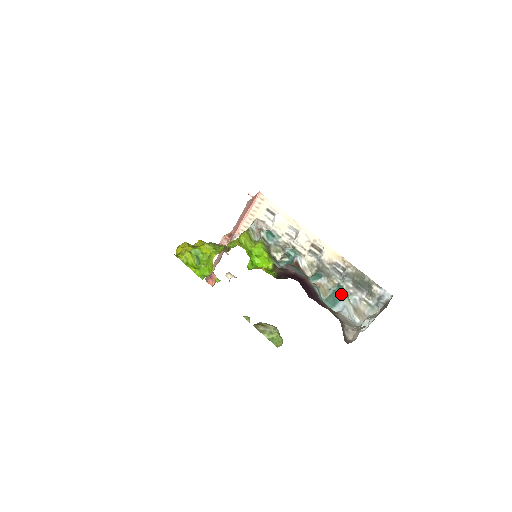
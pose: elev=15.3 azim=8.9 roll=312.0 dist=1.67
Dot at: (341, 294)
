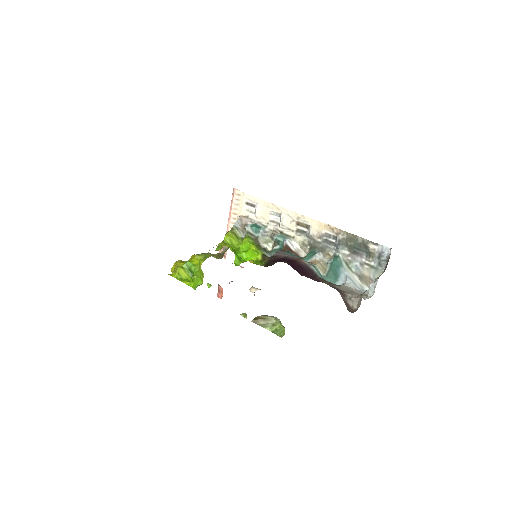
Dot at: (339, 265)
